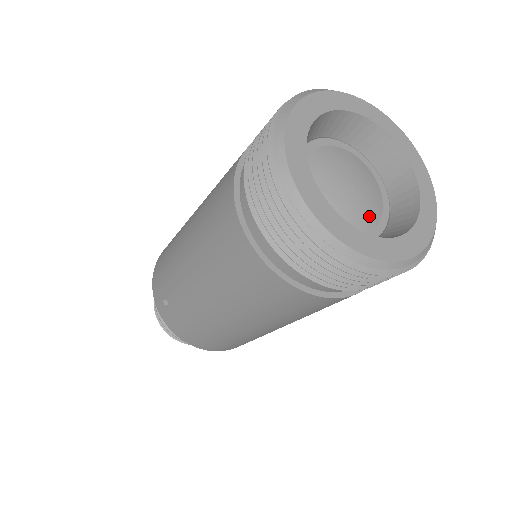
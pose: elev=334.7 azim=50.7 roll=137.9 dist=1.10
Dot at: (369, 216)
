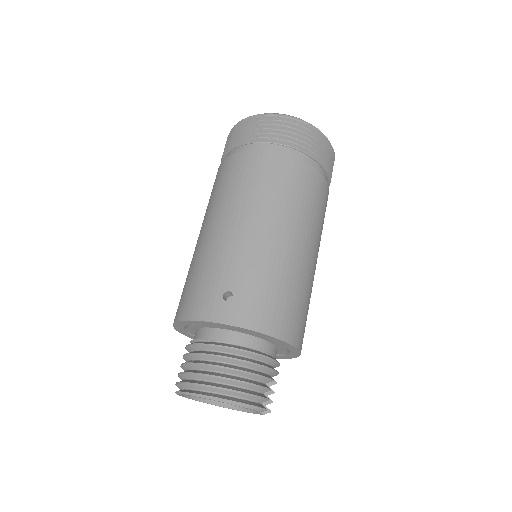
Dot at: occluded
